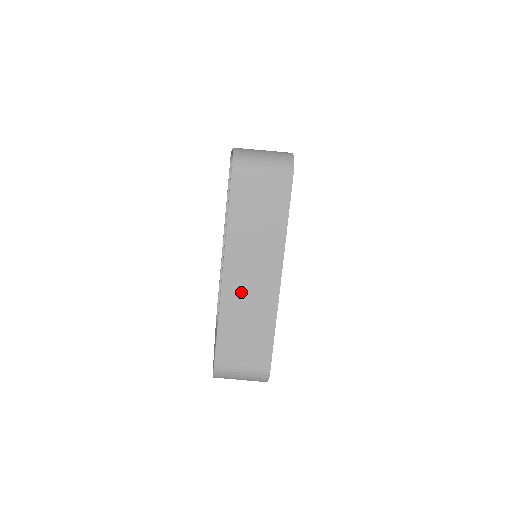
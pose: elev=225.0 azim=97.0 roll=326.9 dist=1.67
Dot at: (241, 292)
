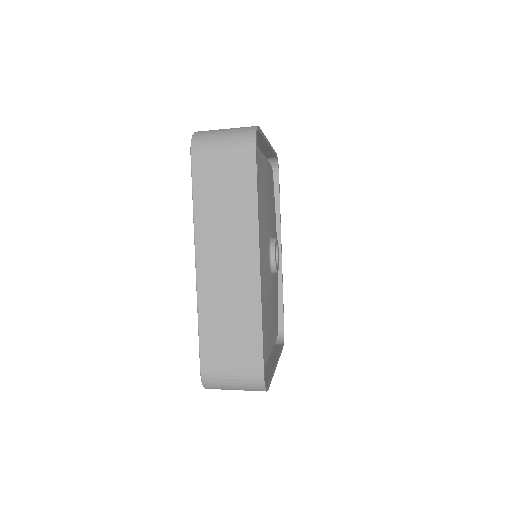
Dot at: (218, 283)
